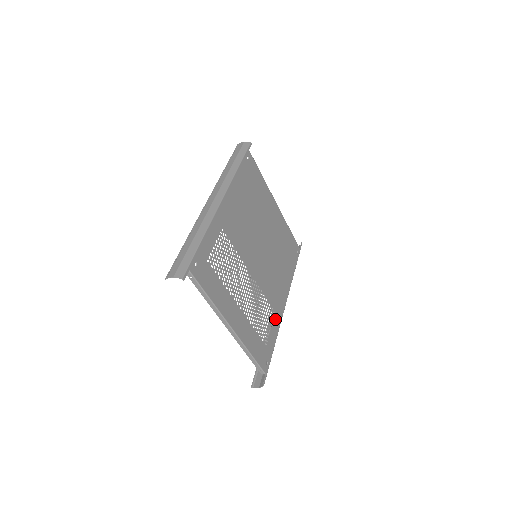
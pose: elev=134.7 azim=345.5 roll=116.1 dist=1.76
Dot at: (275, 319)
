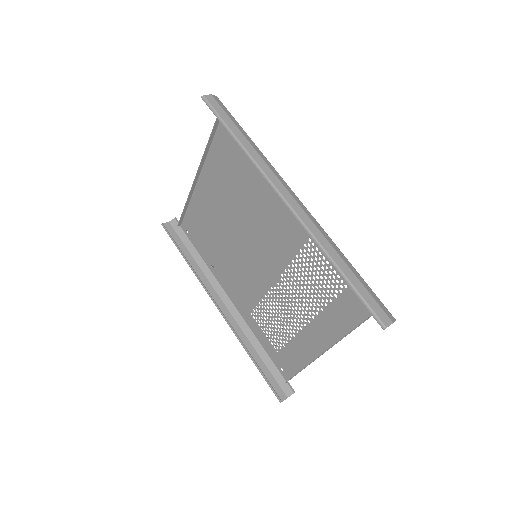
Dot at: (253, 320)
